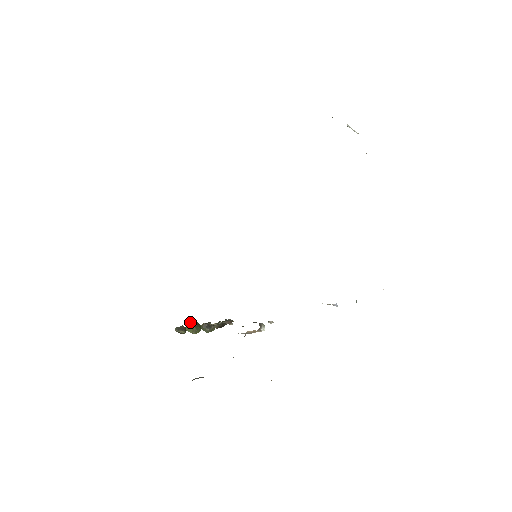
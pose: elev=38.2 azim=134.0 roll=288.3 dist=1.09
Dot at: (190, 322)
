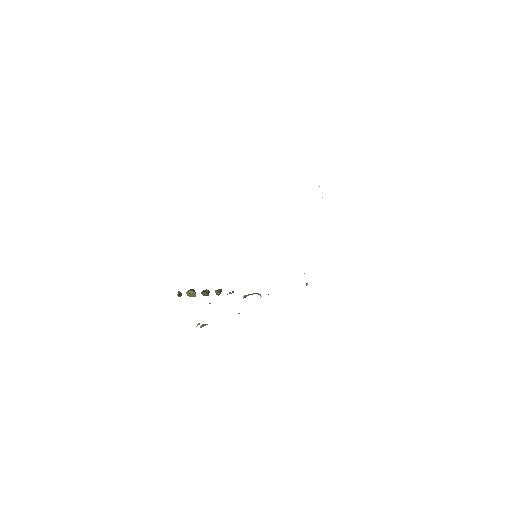
Dot at: (191, 290)
